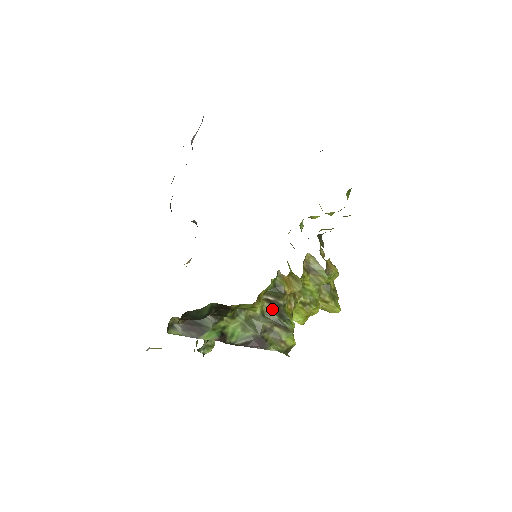
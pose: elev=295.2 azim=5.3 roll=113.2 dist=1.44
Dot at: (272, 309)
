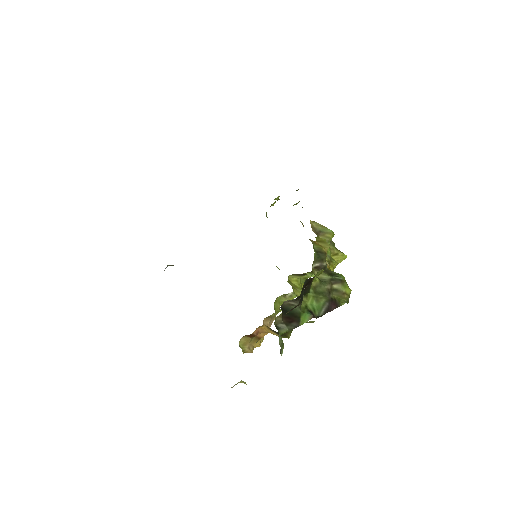
Dot at: (322, 273)
